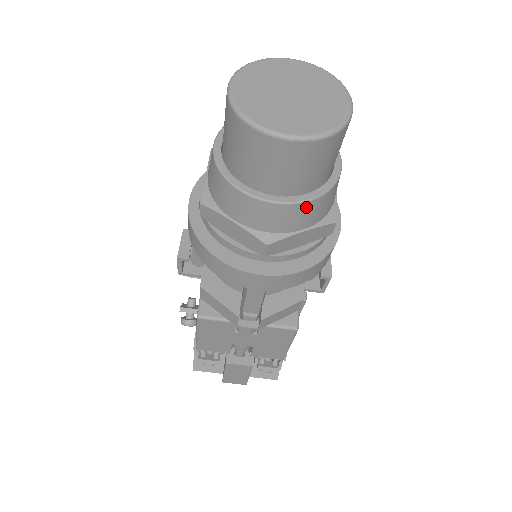
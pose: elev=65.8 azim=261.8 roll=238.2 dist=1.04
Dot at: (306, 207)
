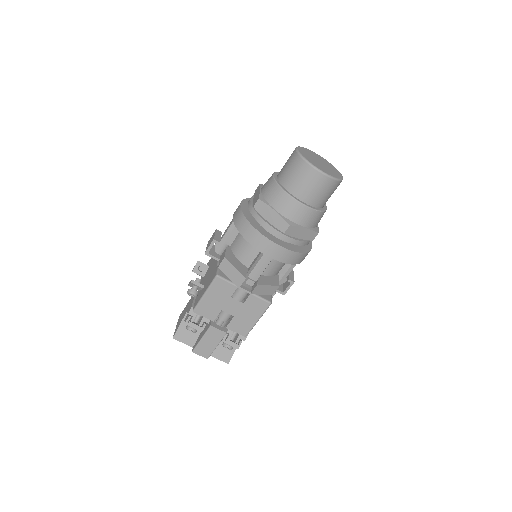
Dot at: (313, 213)
